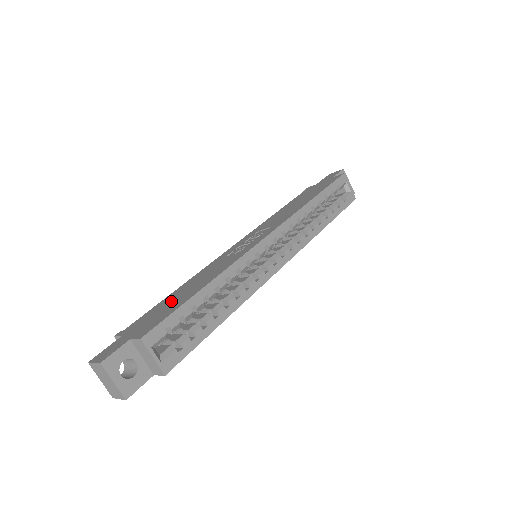
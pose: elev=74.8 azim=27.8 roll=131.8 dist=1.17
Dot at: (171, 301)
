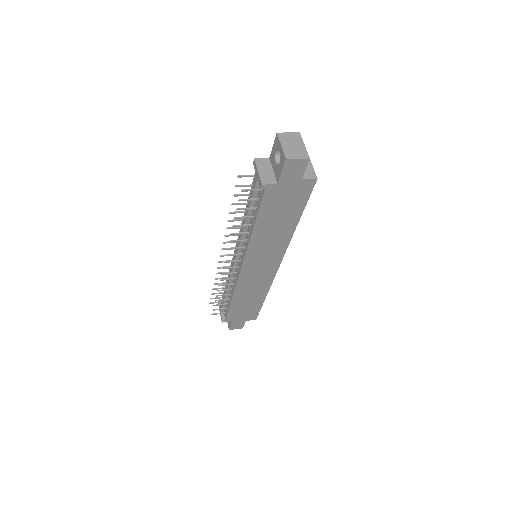
Dot at: occluded
